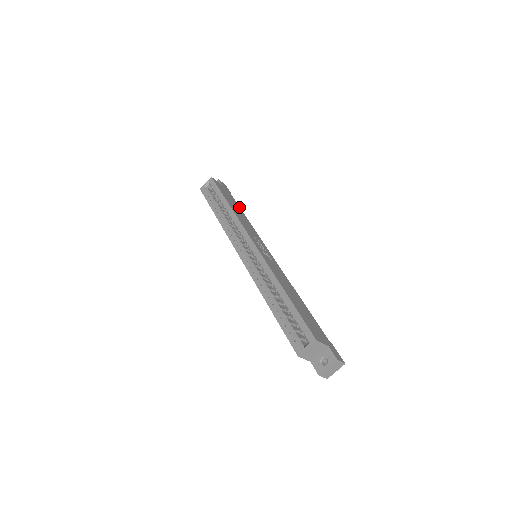
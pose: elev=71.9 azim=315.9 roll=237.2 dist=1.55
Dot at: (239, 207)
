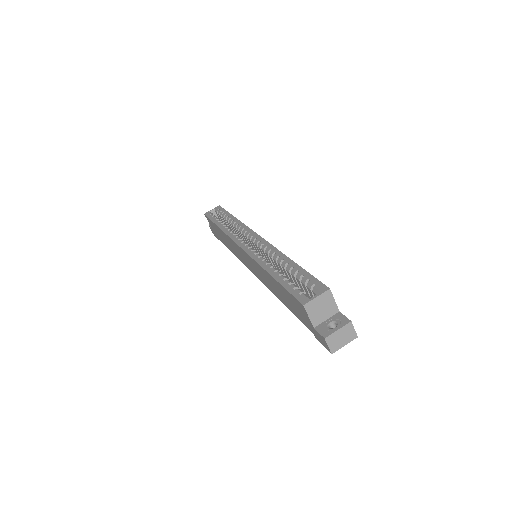
Dot at: occluded
